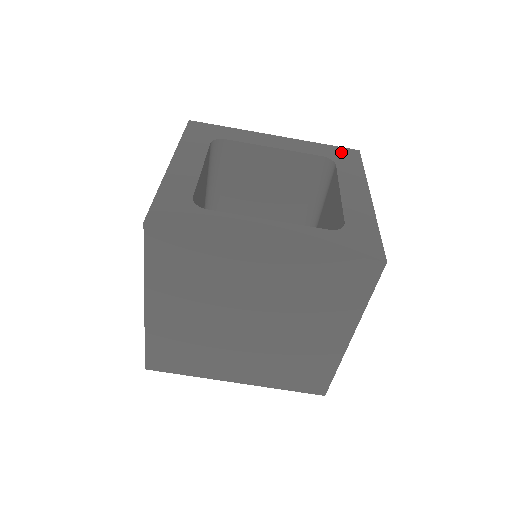
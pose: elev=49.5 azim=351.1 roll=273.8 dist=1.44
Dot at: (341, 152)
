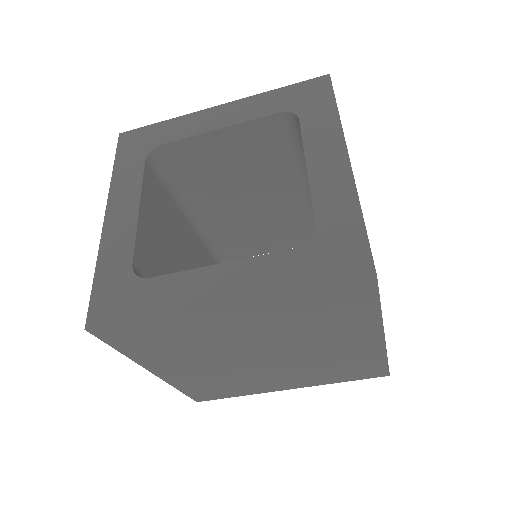
Dot at: (304, 91)
